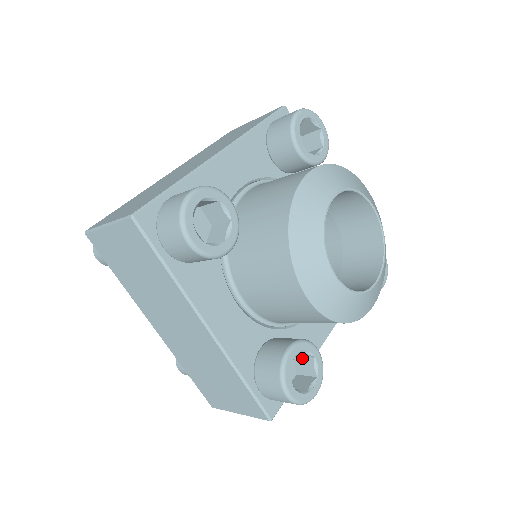
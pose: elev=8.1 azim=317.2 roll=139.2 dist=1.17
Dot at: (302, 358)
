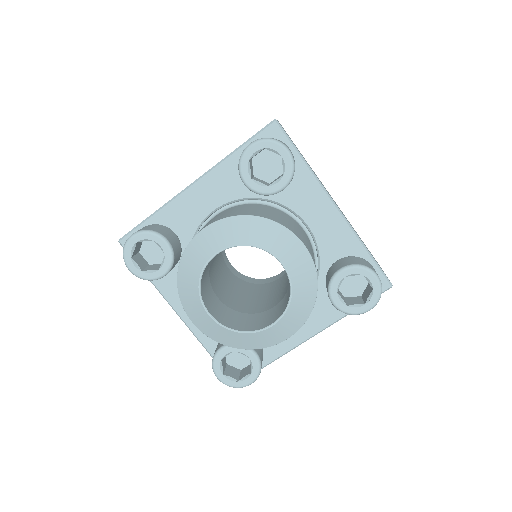
Dot at: occluded
